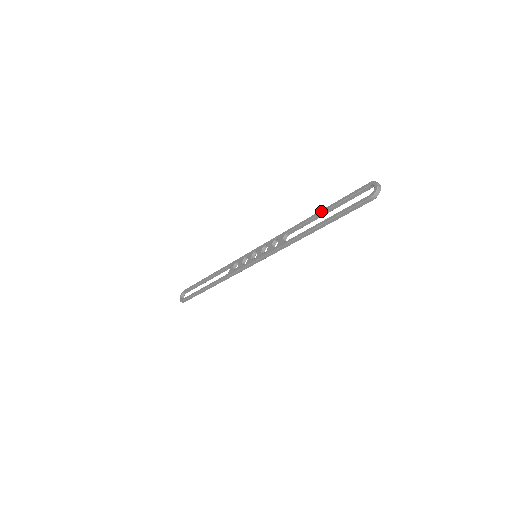
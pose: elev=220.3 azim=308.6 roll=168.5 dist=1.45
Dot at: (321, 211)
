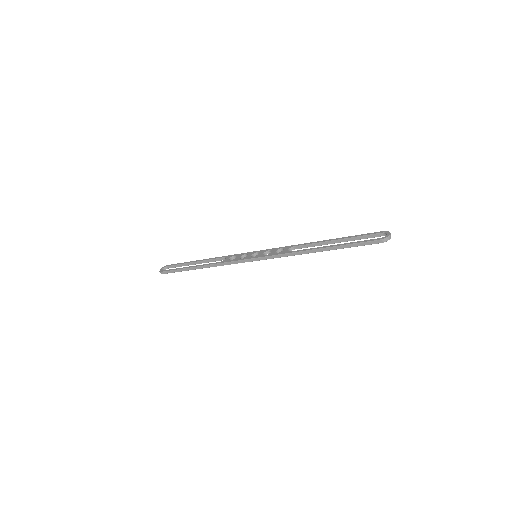
Dot at: (333, 239)
